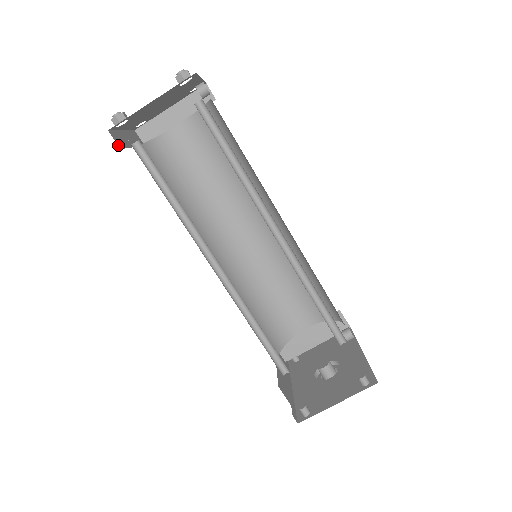
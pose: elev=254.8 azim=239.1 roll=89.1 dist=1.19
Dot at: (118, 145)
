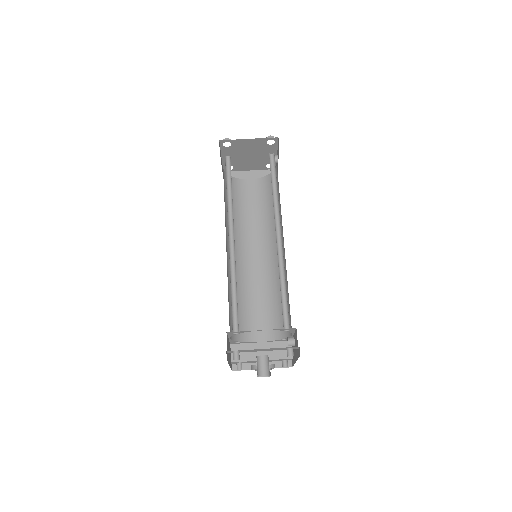
Dot at: occluded
